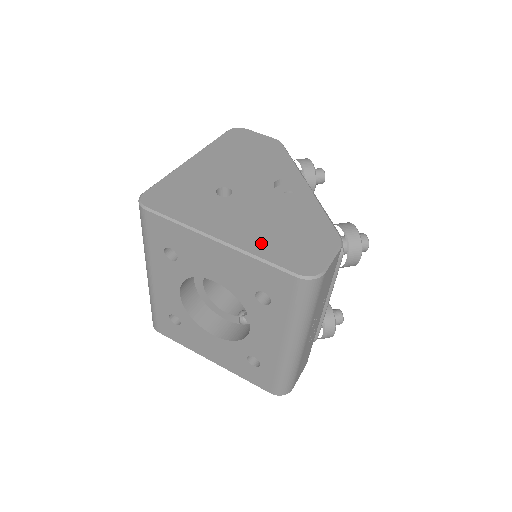
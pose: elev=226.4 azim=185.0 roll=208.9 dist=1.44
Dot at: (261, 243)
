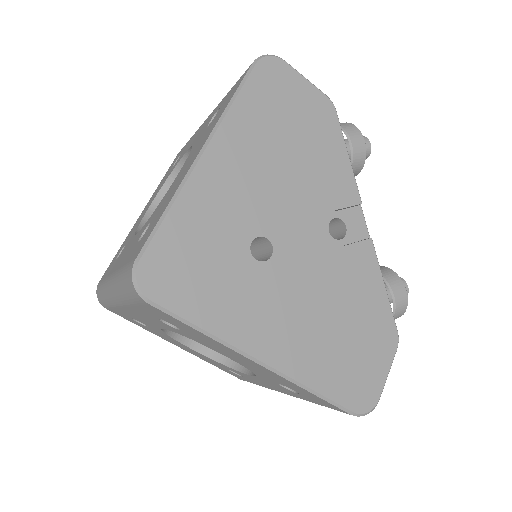
Dot at: (314, 362)
